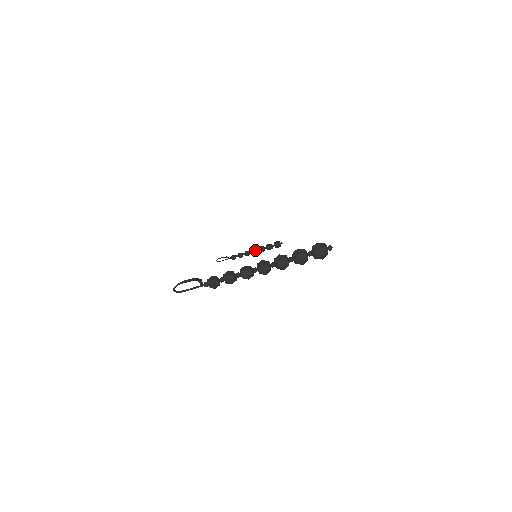
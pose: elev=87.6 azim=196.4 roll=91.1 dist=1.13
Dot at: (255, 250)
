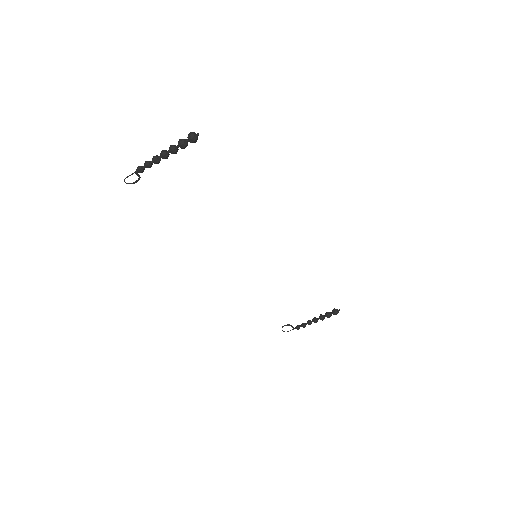
Dot at: (315, 318)
